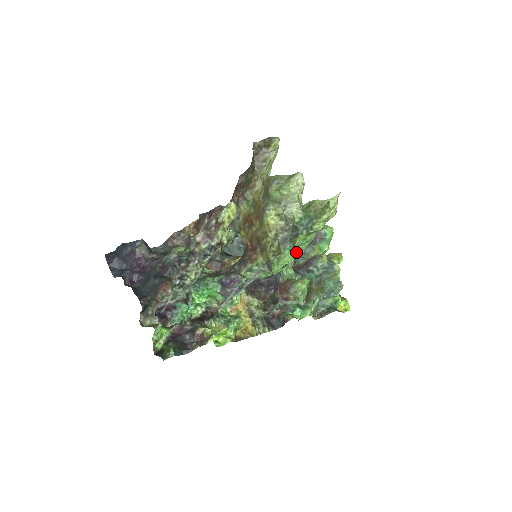
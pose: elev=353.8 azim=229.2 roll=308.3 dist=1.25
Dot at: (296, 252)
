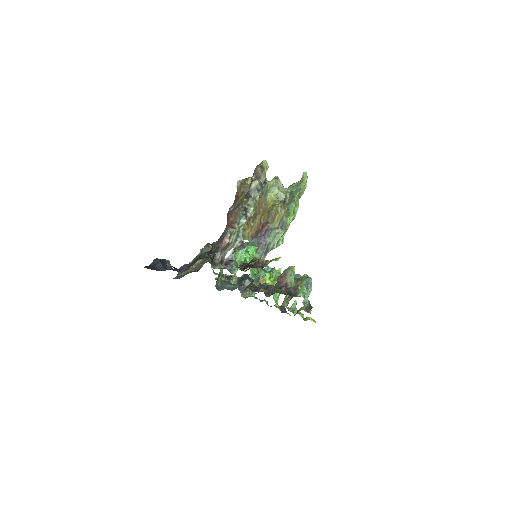
Dot at: occluded
